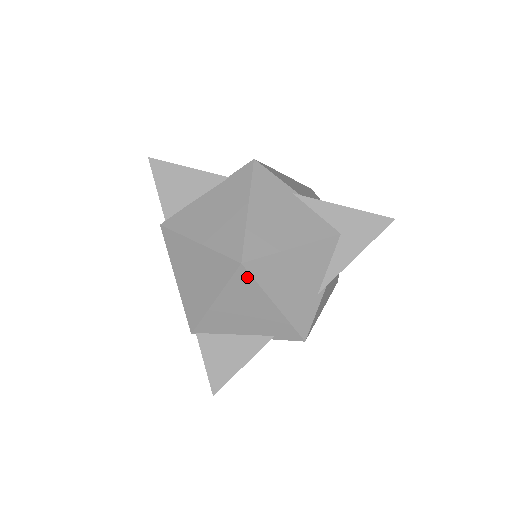
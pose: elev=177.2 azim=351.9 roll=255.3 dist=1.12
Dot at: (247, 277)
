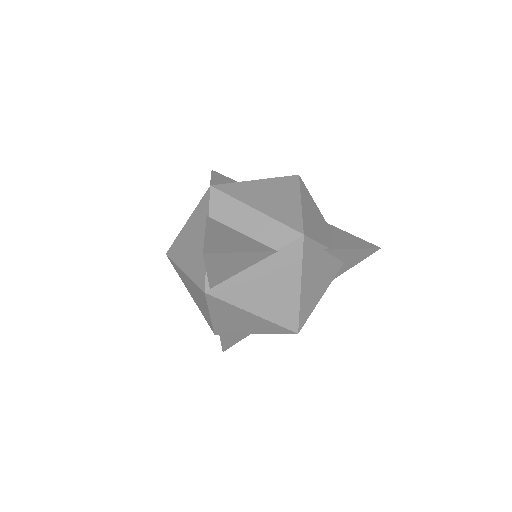
Dot at: occluded
